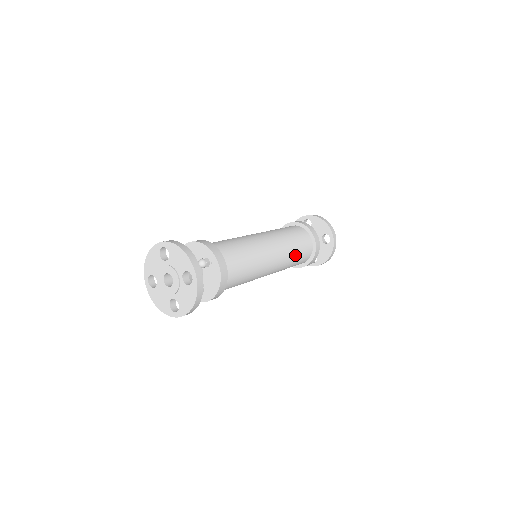
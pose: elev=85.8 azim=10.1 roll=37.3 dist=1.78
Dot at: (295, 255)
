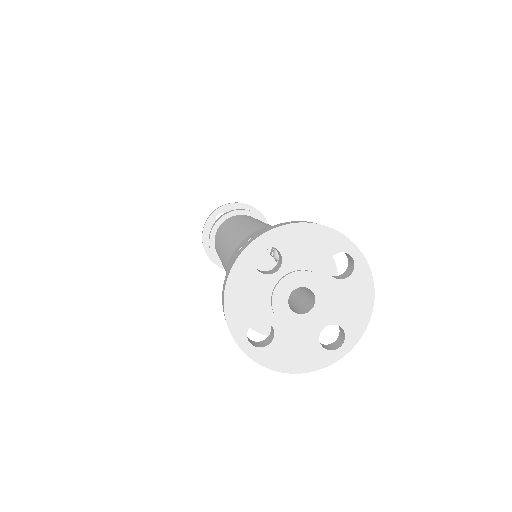
Dot at: occluded
